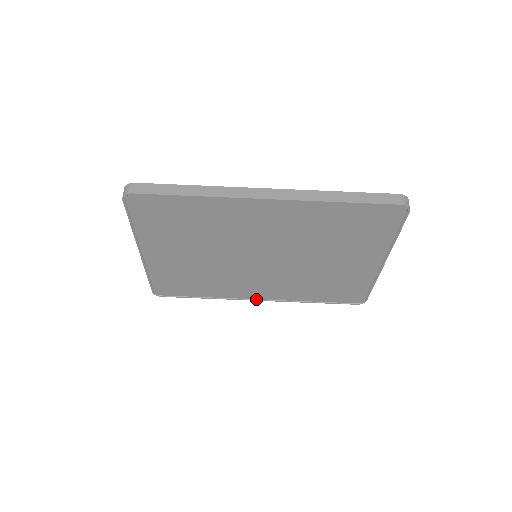
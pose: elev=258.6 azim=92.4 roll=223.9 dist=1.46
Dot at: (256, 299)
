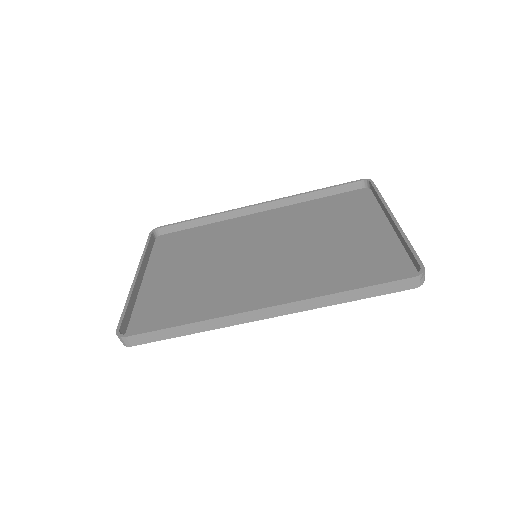
Dot at: (257, 214)
